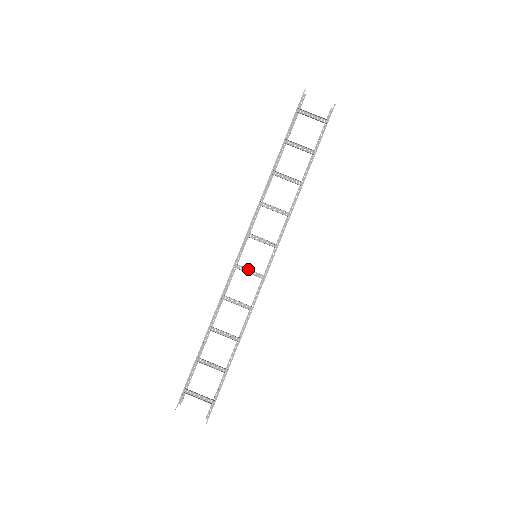
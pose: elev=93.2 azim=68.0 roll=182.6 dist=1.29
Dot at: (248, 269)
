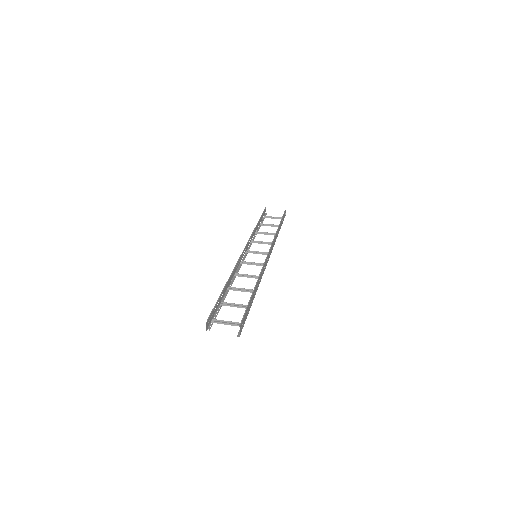
Dot at: (252, 264)
